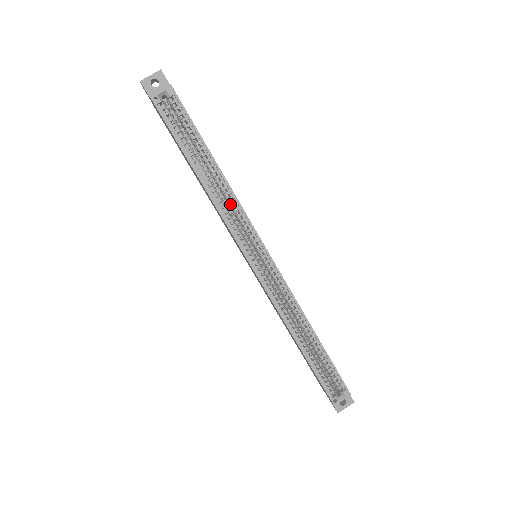
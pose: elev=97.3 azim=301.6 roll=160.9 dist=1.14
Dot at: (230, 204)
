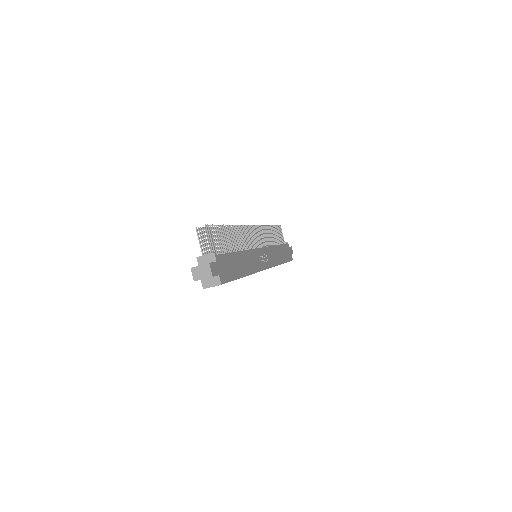
Dot at: occluded
